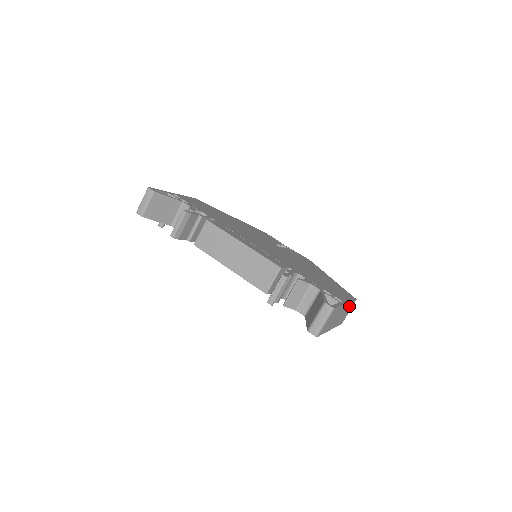
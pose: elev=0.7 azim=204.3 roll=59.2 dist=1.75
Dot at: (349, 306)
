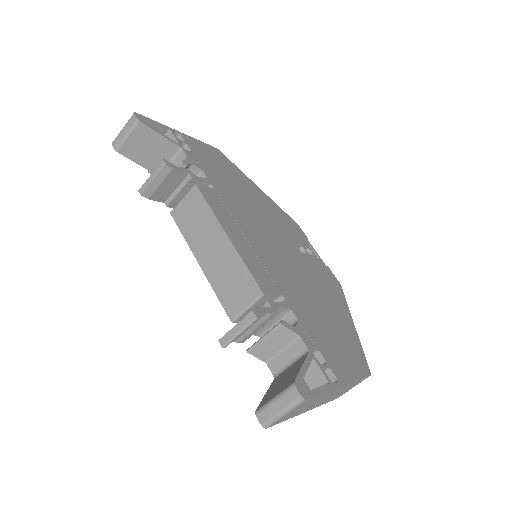
Dot at: (352, 384)
